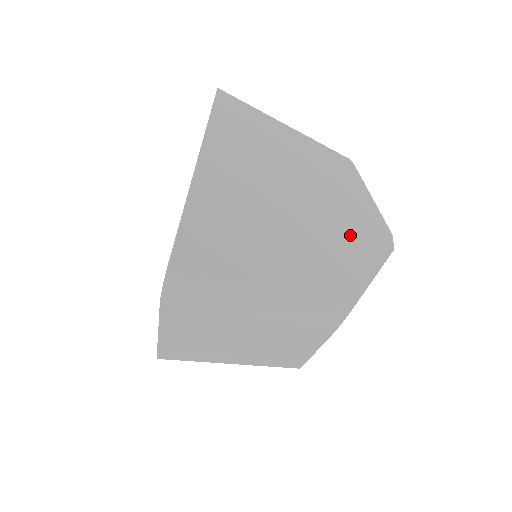
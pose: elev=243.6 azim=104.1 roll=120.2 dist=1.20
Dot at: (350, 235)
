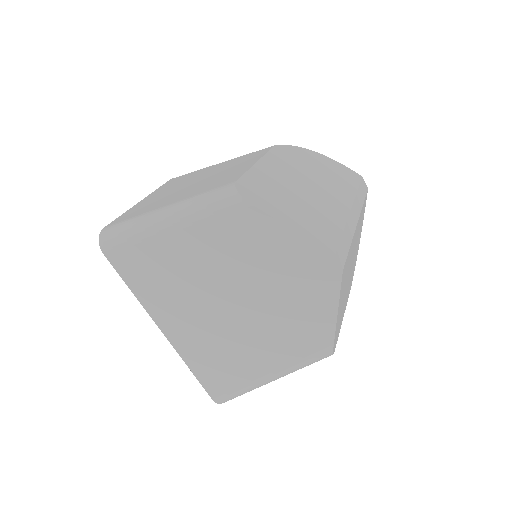
Dot at: (296, 291)
